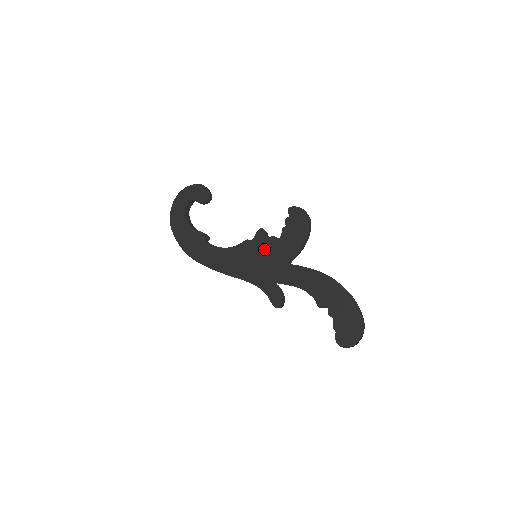
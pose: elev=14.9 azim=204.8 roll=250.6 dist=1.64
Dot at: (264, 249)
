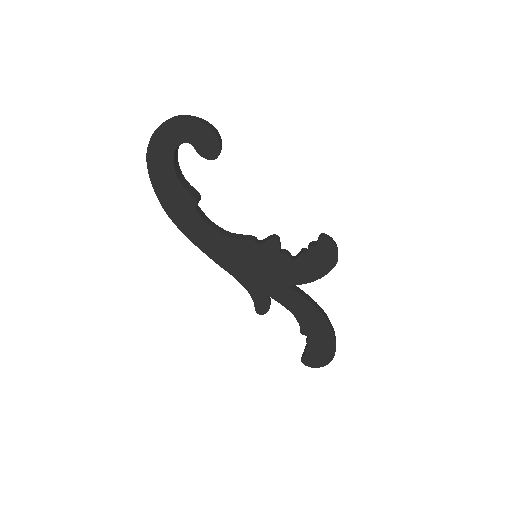
Dot at: (270, 261)
